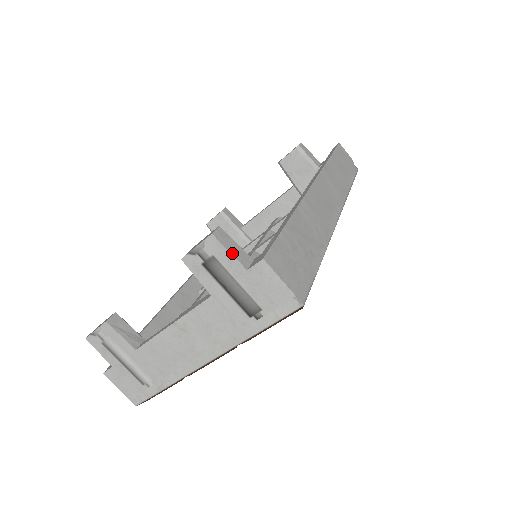
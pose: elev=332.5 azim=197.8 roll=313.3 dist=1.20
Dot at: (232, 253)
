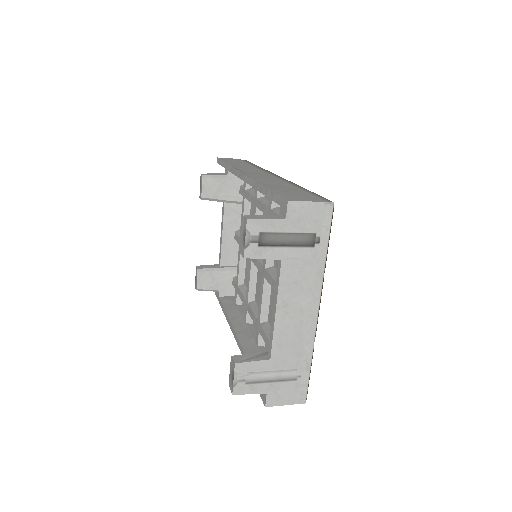
Dot at: (268, 218)
